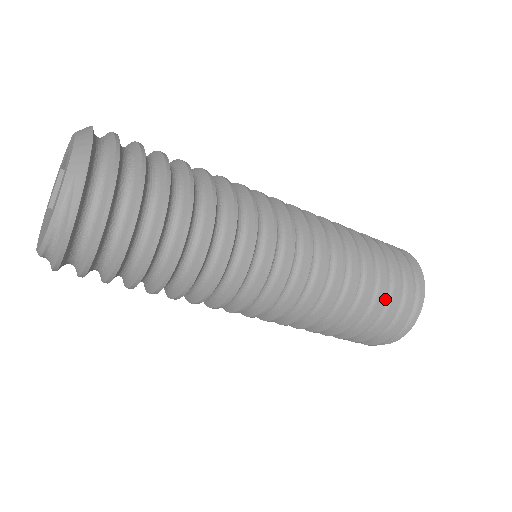
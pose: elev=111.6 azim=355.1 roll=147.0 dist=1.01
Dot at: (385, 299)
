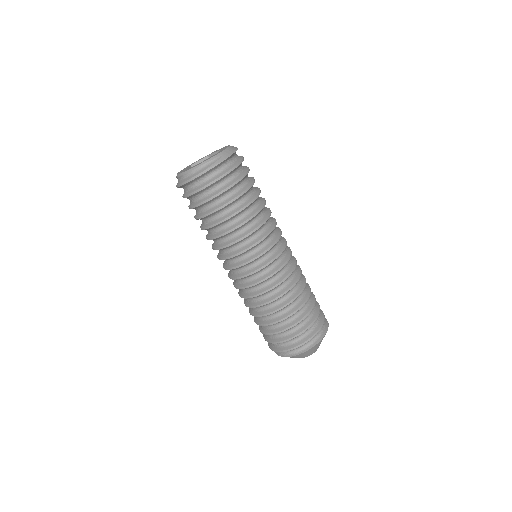
Dot at: (302, 320)
